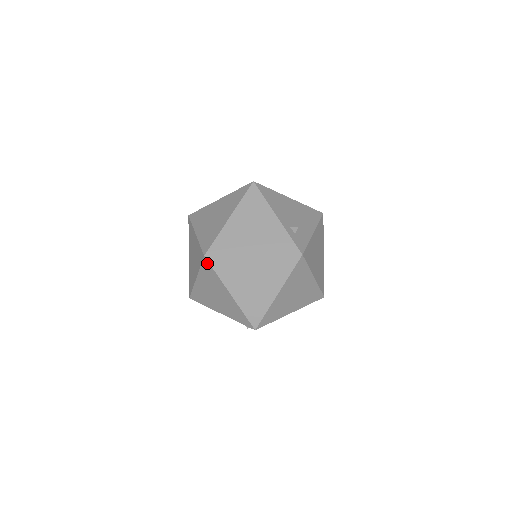
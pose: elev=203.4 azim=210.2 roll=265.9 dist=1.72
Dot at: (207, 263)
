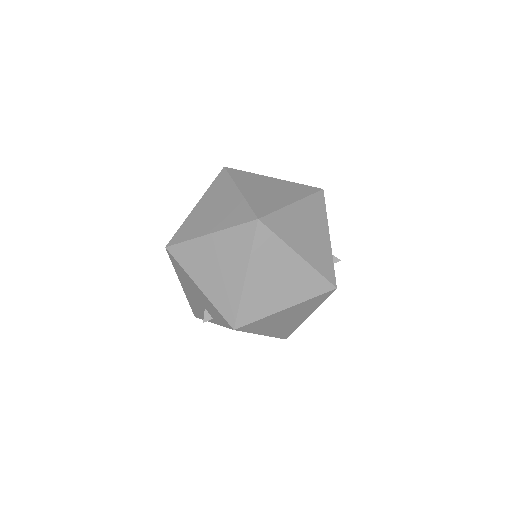
Dot at: (252, 228)
